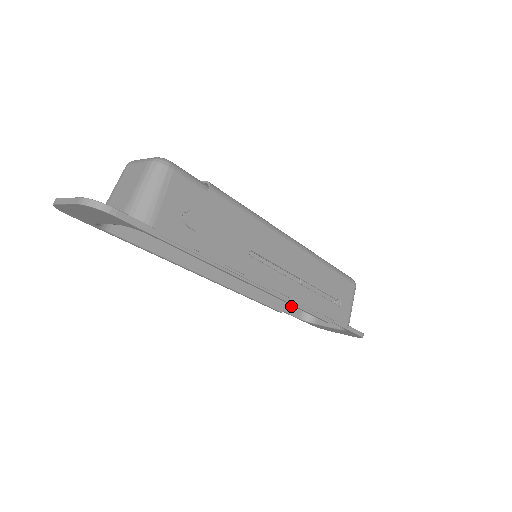
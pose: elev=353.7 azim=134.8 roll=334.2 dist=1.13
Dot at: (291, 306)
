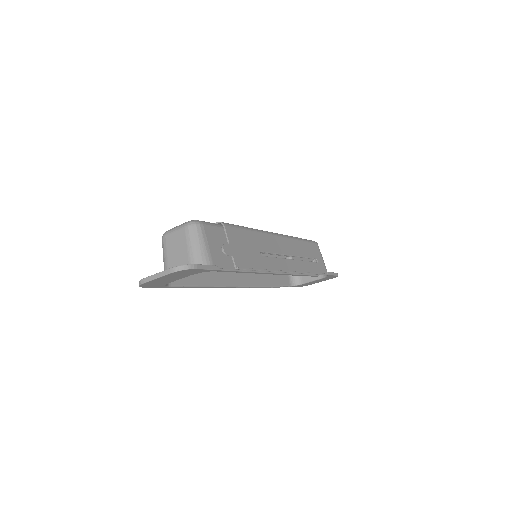
Dot at: (282, 280)
